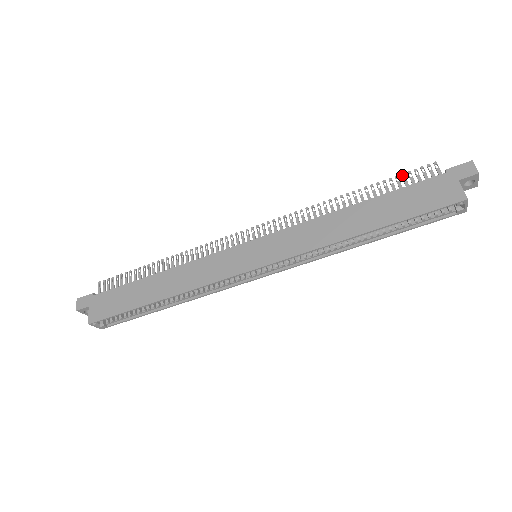
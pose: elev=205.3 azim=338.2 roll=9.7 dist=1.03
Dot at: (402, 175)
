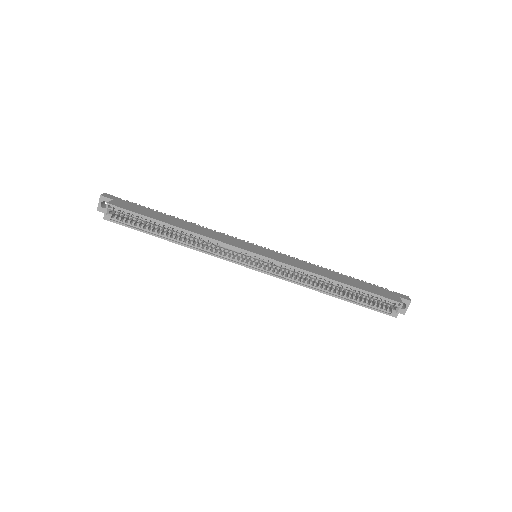
Dot at: (366, 282)
